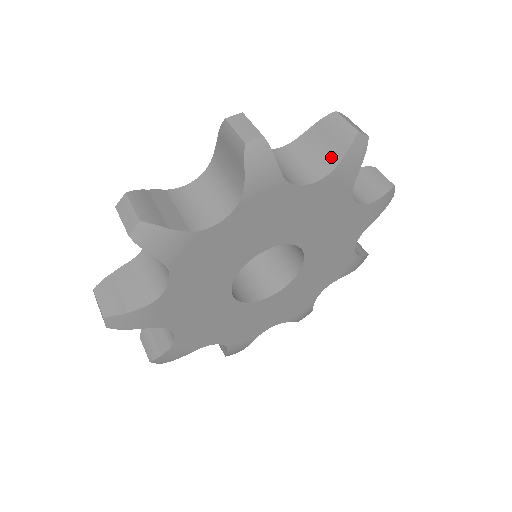
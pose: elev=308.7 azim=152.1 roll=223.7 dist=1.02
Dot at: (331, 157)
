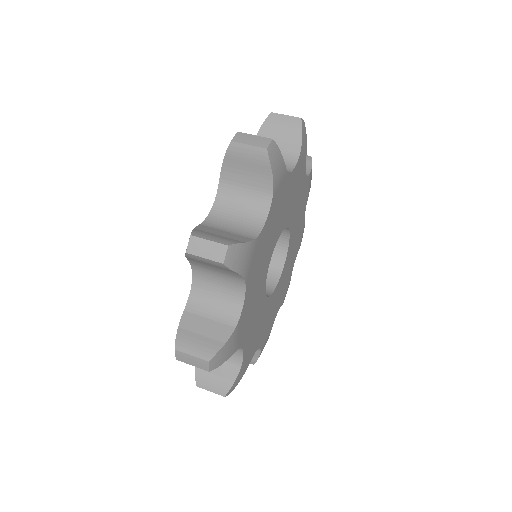
Dot at: occluded
